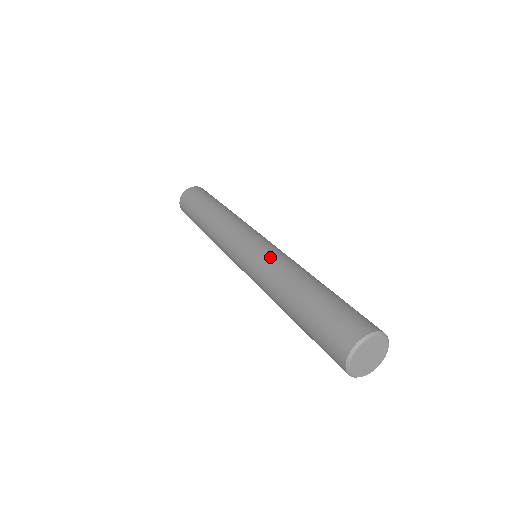
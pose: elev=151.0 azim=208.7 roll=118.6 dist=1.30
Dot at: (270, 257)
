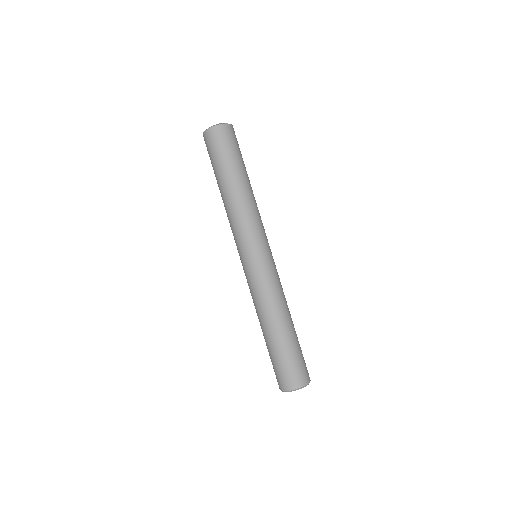
Dot at: (254, 289)
